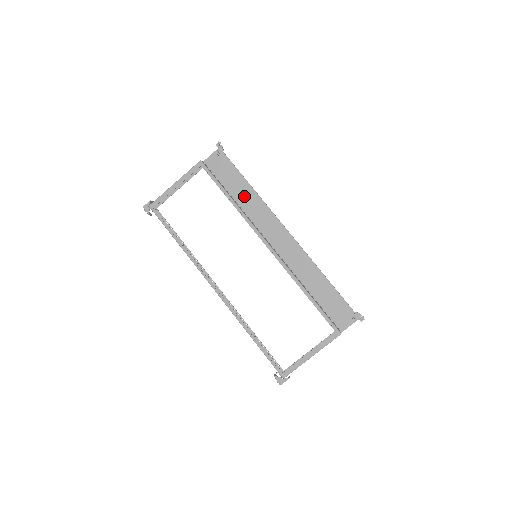
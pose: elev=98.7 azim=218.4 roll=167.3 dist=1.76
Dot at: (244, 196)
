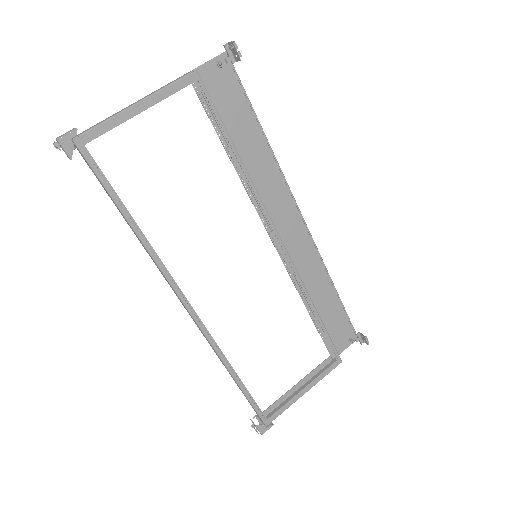
Dot at: (252, 154)
